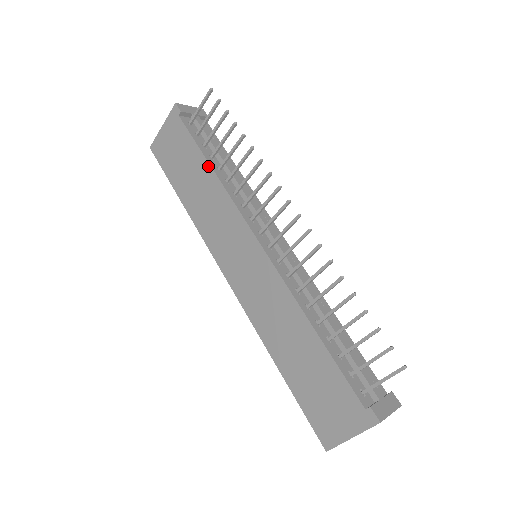
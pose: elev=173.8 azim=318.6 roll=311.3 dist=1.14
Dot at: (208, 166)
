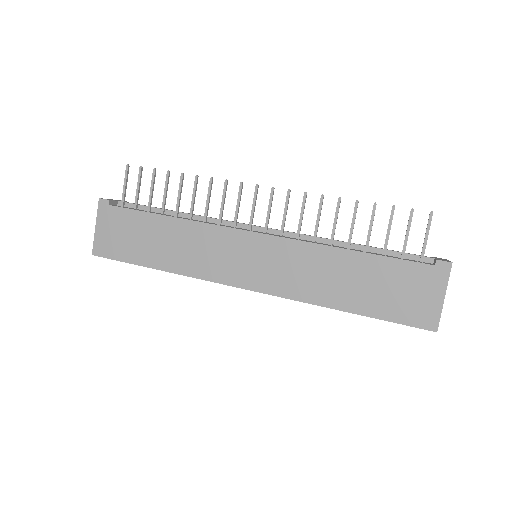
Dot at: (166, 218)
